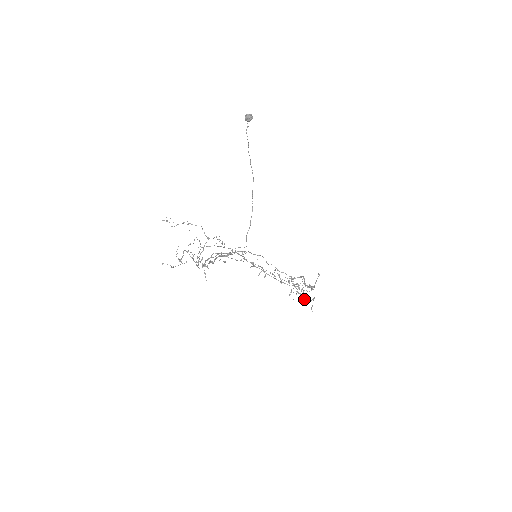
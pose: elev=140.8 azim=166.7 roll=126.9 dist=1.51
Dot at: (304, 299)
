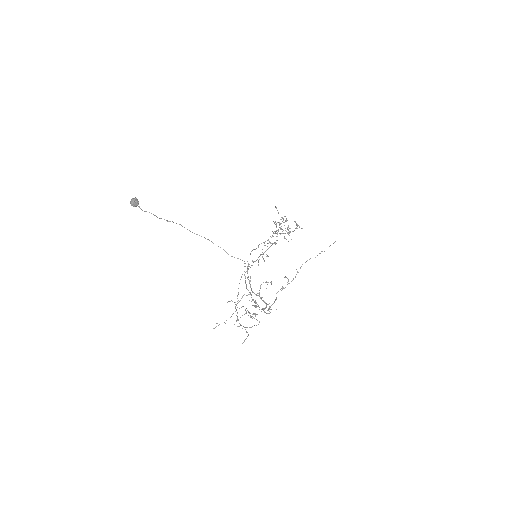
Dot at: occluded
